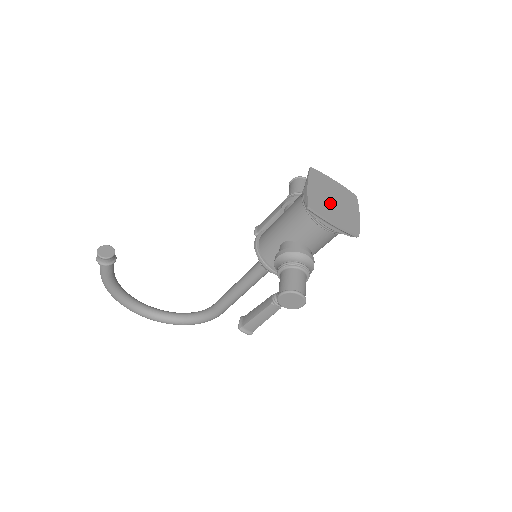
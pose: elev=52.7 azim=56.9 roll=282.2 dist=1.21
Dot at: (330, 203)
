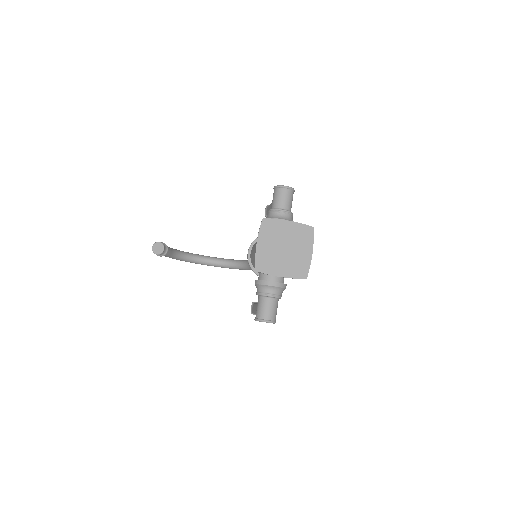
Dot at: (279, 254)
